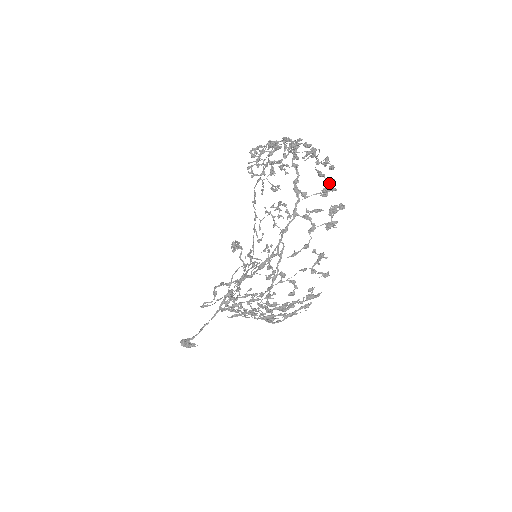
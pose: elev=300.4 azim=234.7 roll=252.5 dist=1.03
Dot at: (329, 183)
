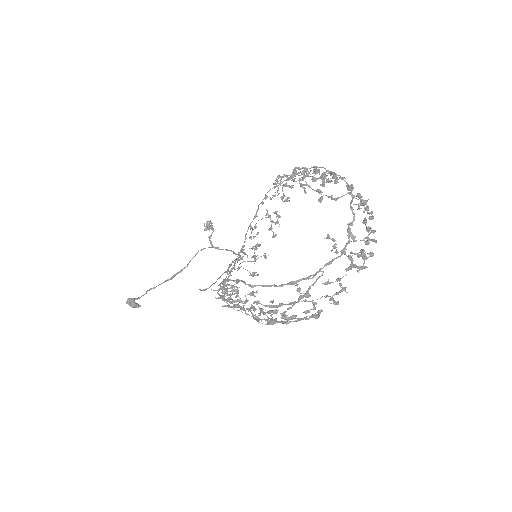
Dot at: (368, 231)
